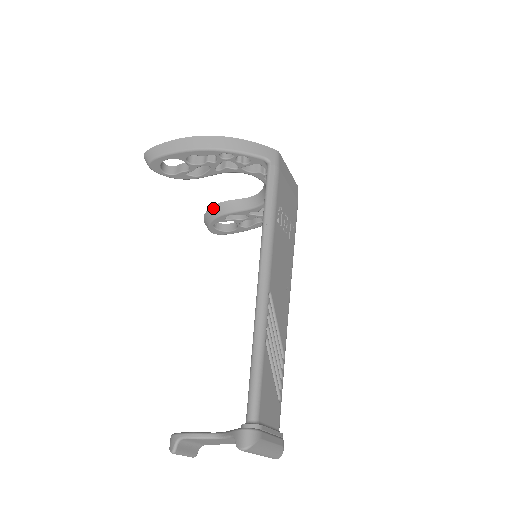
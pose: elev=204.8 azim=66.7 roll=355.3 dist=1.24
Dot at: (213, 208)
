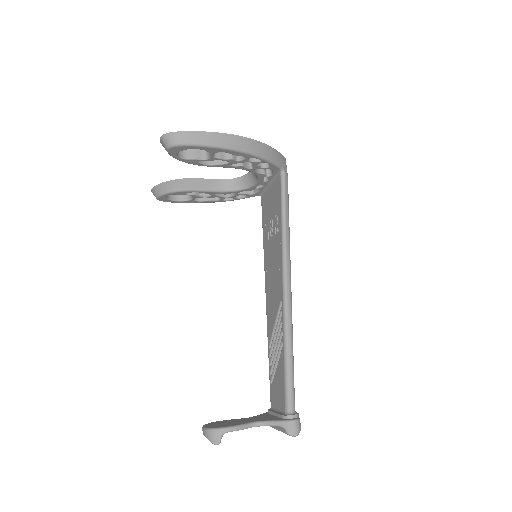
Dot at: (179, 181)
